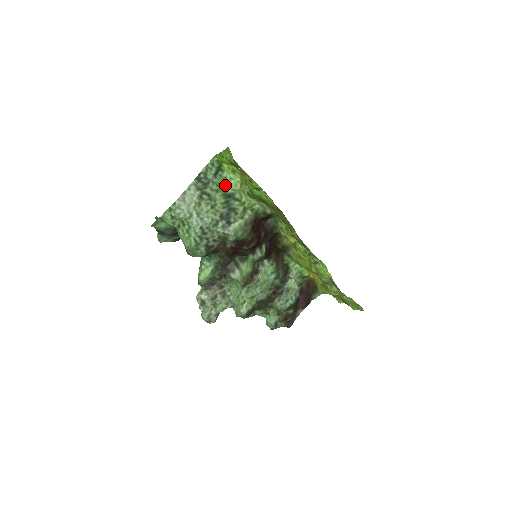
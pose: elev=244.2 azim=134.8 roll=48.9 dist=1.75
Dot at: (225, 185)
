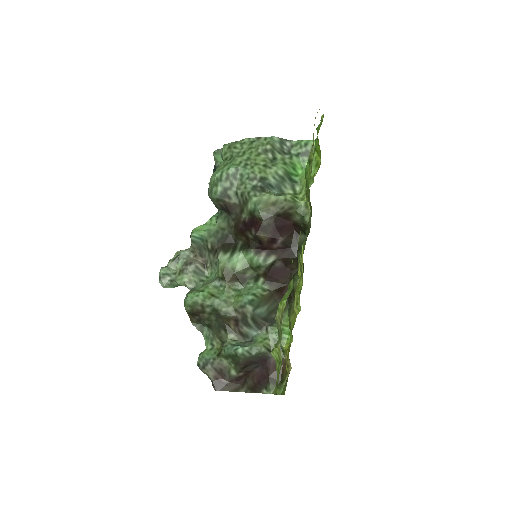
Dot at: (299, 172)
